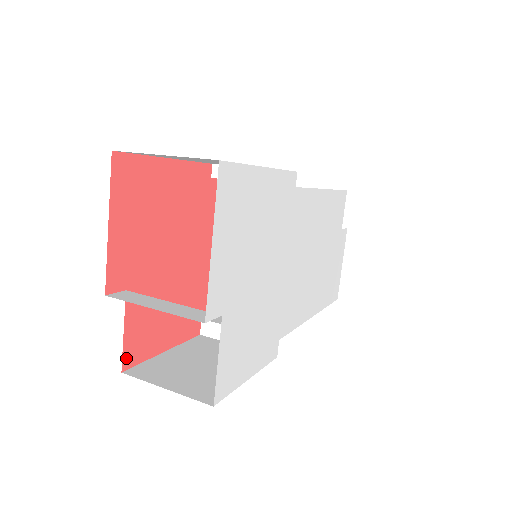
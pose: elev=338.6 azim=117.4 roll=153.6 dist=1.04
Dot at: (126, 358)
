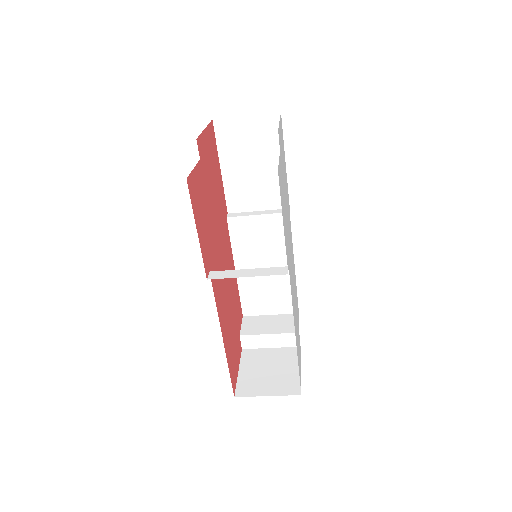
Dot at: (189, 180)
